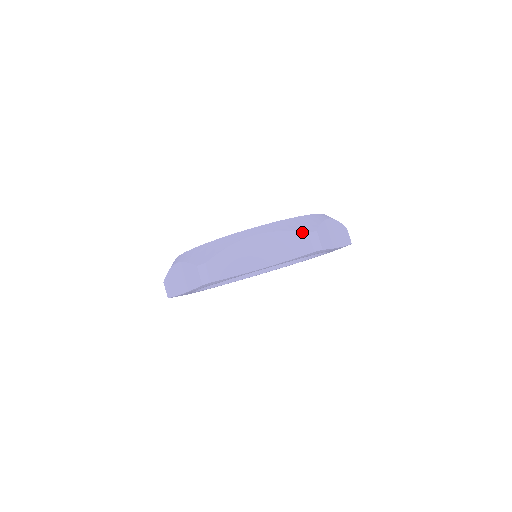
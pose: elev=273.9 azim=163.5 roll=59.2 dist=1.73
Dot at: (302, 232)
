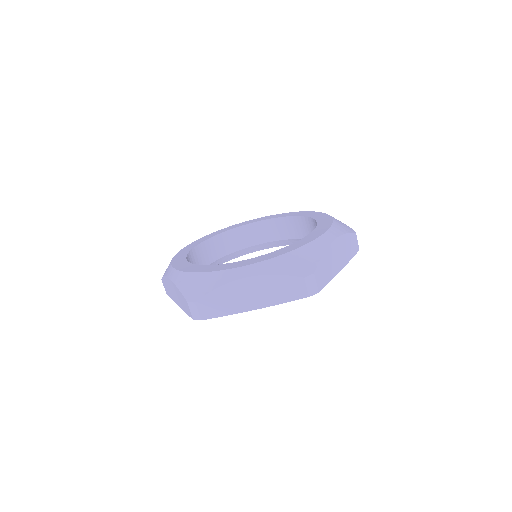
Dot at: (354, 233)
